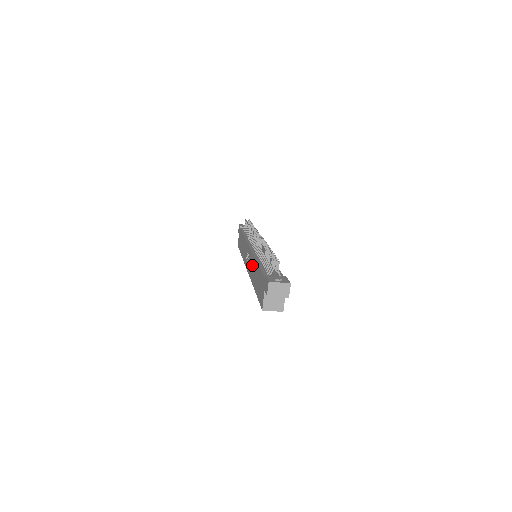
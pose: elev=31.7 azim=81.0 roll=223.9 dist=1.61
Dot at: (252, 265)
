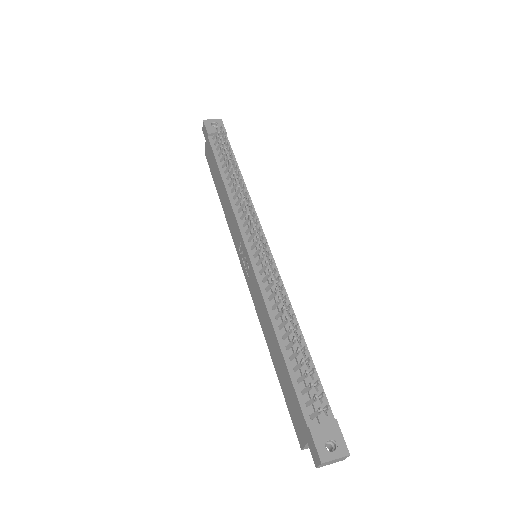
Dot at: (262, 310)
